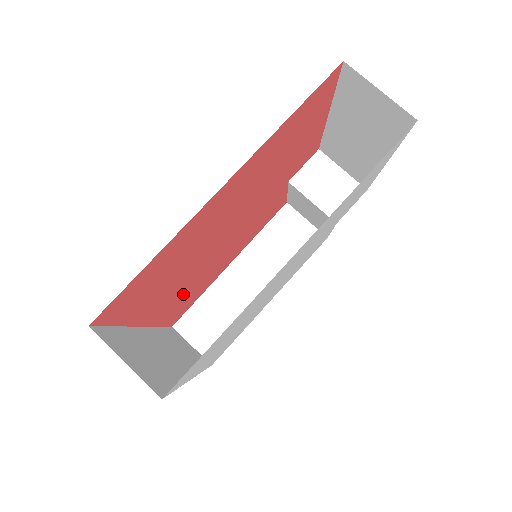
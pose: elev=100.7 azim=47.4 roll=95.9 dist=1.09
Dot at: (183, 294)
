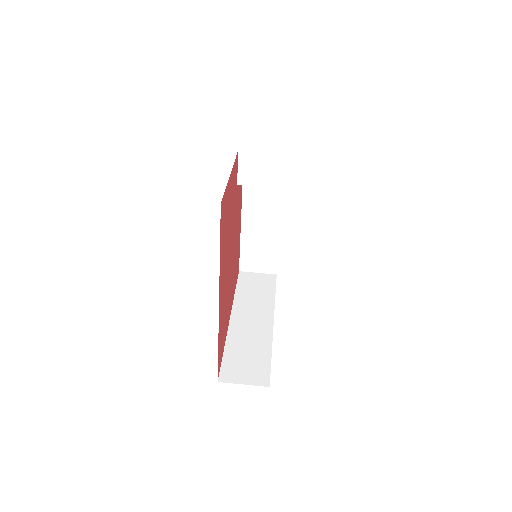
Dot at: (233, 280)
